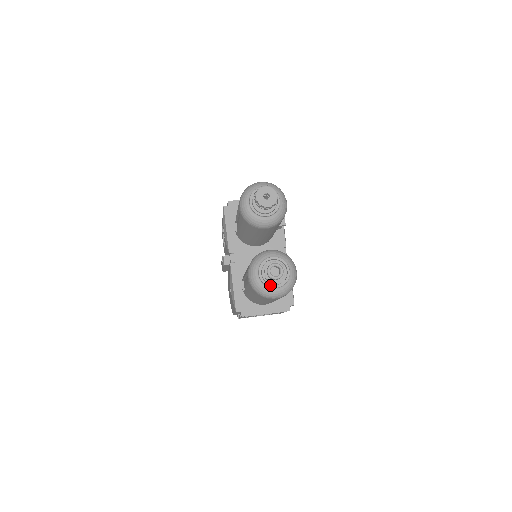
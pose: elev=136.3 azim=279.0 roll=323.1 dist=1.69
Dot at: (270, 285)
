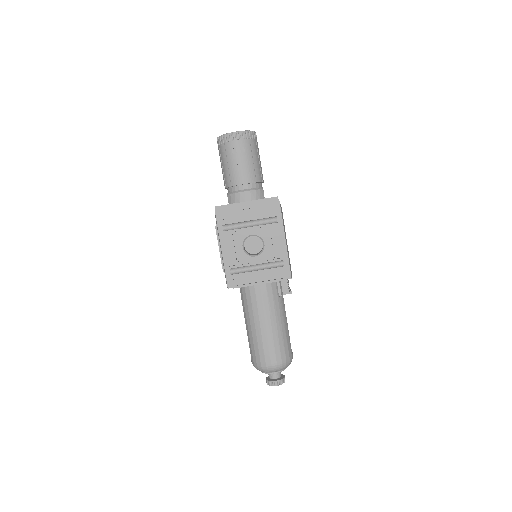
Dot at: occluded
